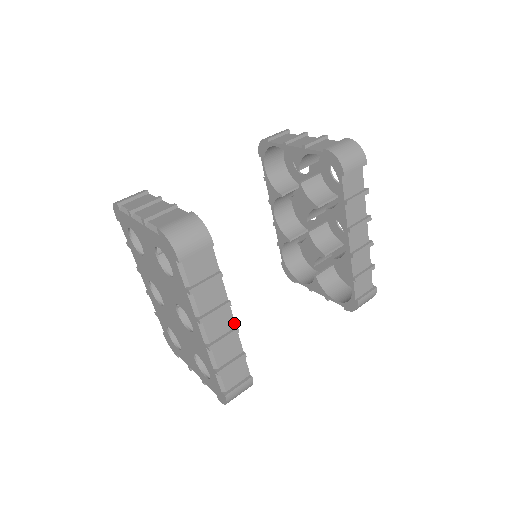
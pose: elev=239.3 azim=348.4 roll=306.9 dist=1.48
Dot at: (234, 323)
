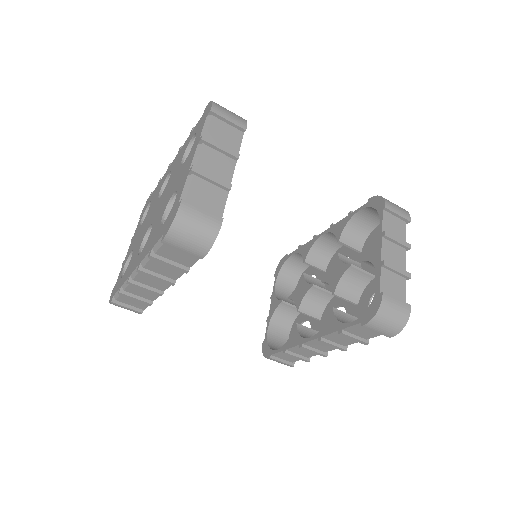
Dot at: (165, 289)
